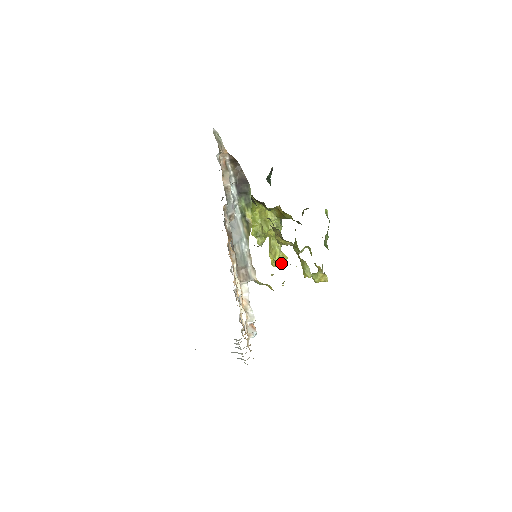
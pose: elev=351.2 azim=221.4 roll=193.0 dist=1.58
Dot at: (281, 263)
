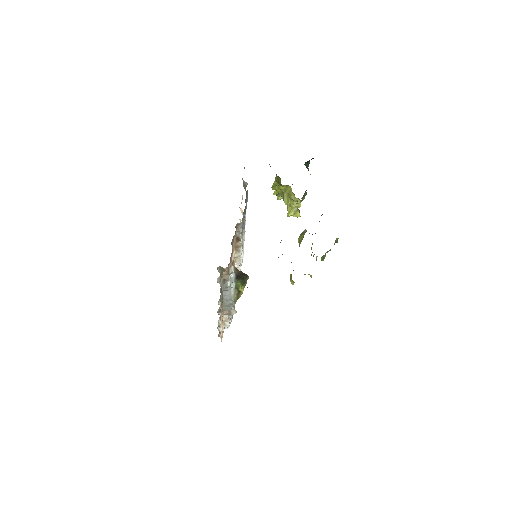
Dot at: occluded
